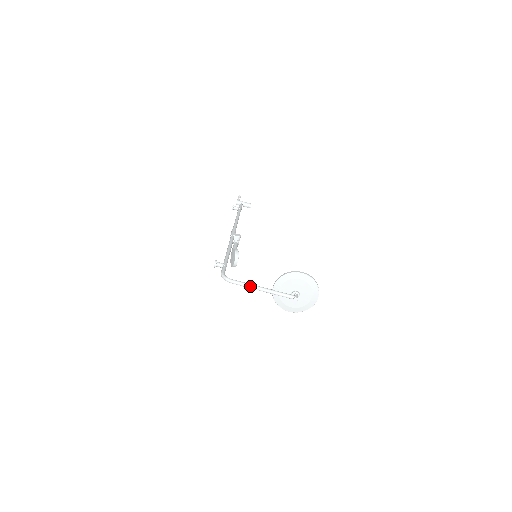
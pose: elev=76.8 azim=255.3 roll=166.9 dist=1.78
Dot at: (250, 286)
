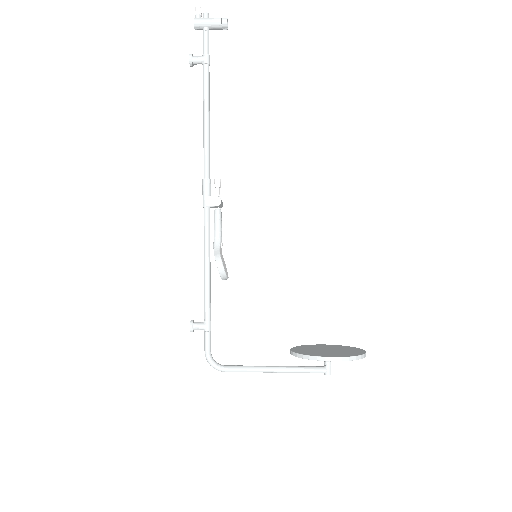
Dot at: occluded
